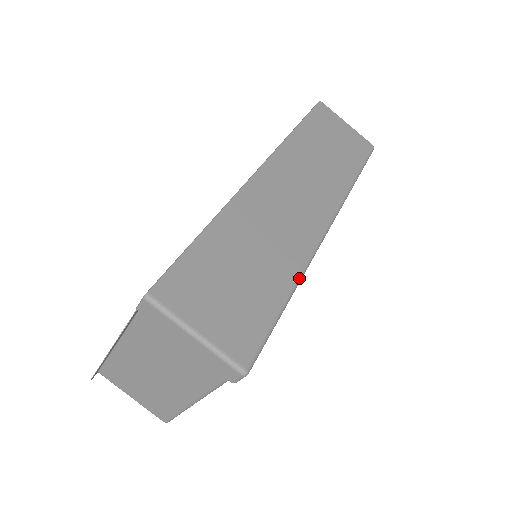
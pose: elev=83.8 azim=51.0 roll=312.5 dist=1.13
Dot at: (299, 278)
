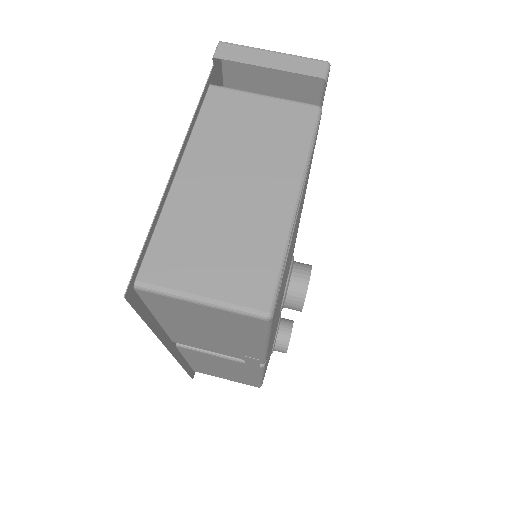
Dot at: occluded
